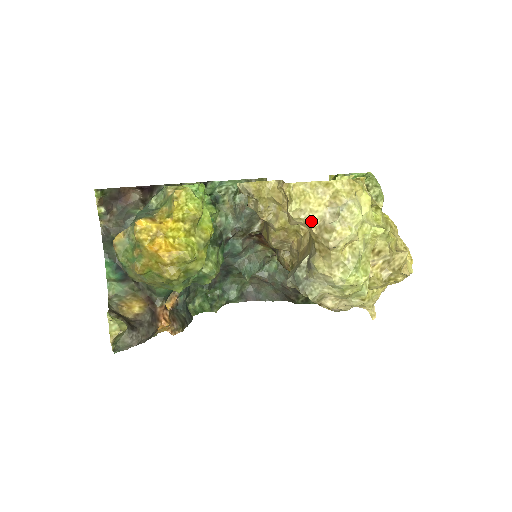
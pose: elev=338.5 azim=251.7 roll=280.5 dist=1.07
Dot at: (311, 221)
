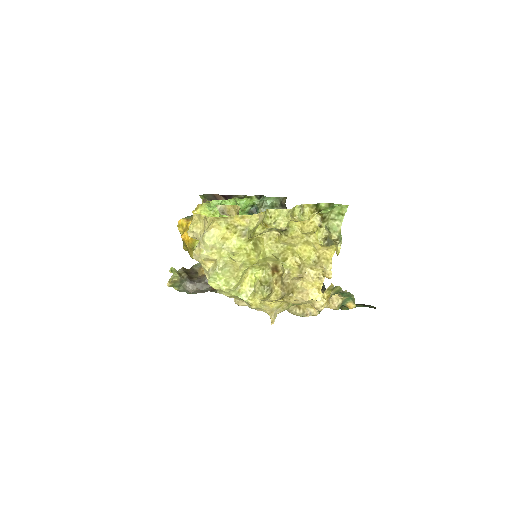
Dot at: occluded
